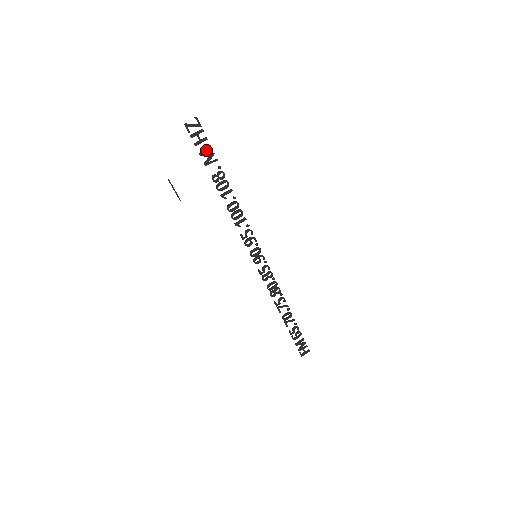
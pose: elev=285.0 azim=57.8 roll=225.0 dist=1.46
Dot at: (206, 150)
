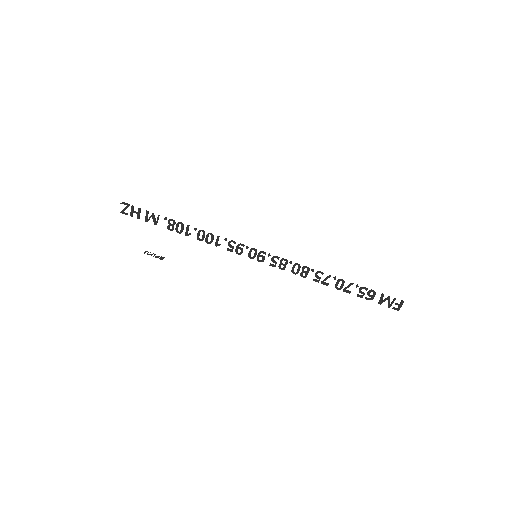
Dot at: (146, 216)
